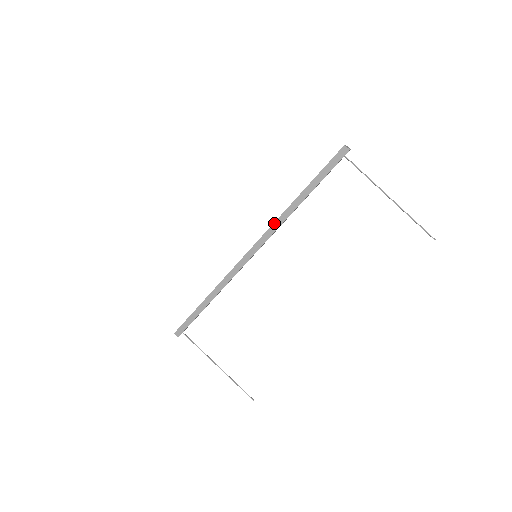
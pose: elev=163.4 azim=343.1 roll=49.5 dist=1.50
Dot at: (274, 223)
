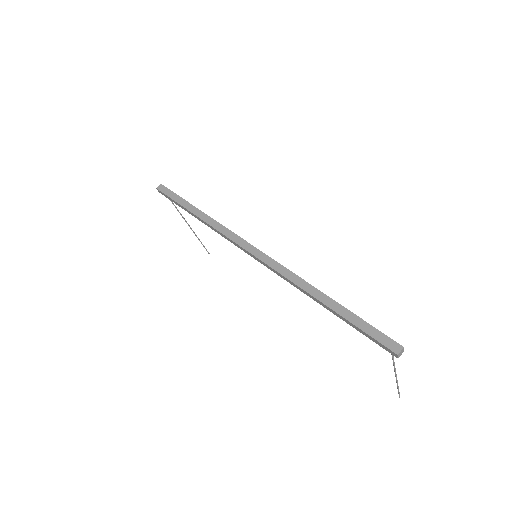
Dot at: (285, 278)
